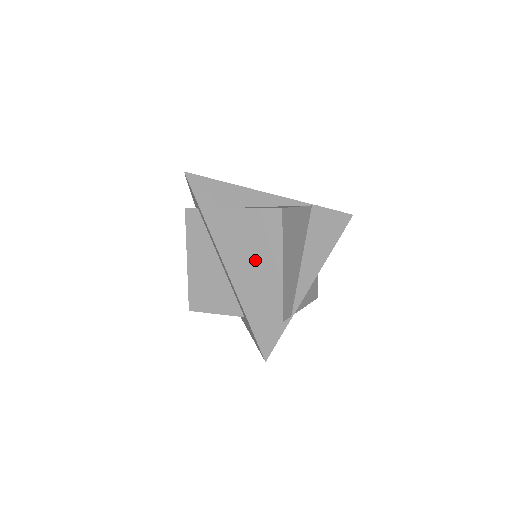
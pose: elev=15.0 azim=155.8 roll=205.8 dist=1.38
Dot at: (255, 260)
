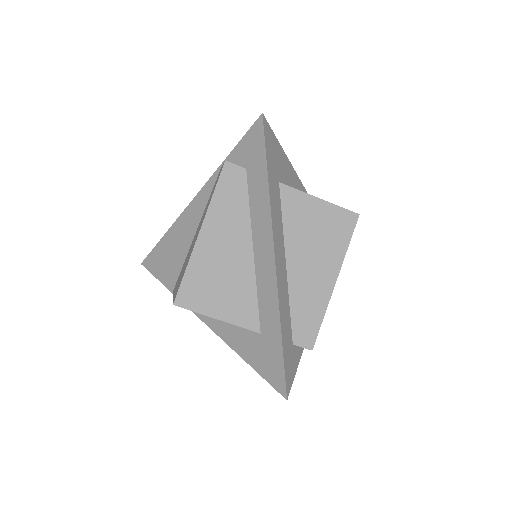
Dot at: (303, 264)
